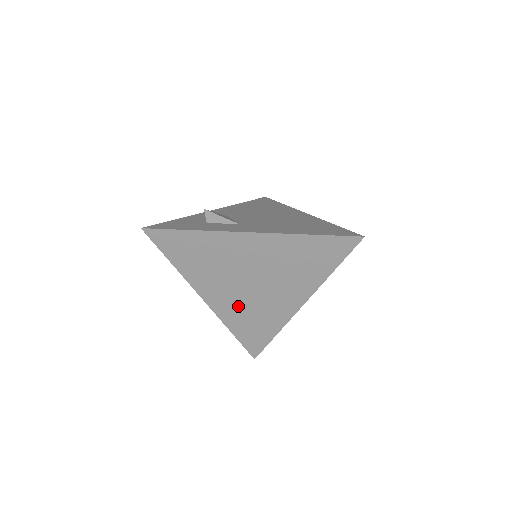
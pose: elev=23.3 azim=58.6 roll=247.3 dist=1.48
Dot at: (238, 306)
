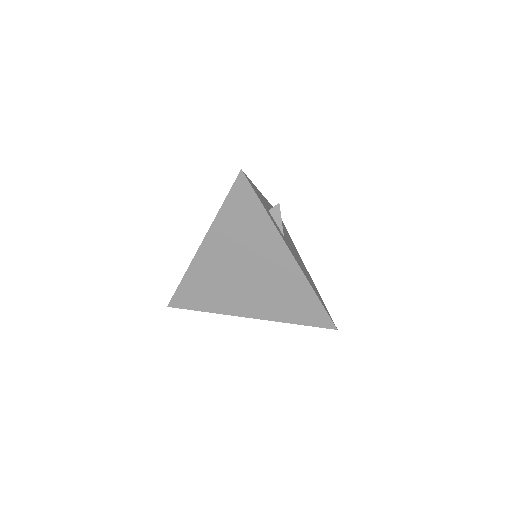
Dot at: (214, 273)
